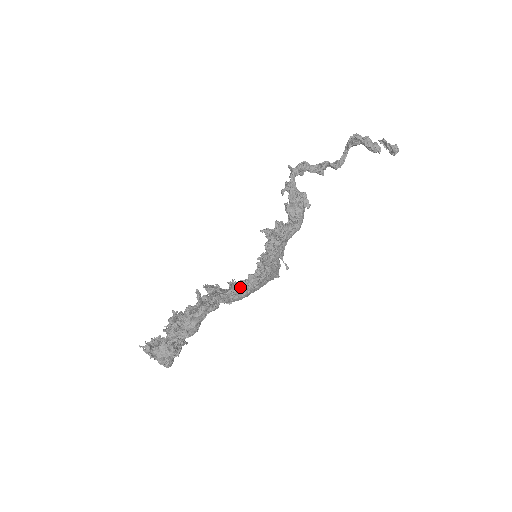
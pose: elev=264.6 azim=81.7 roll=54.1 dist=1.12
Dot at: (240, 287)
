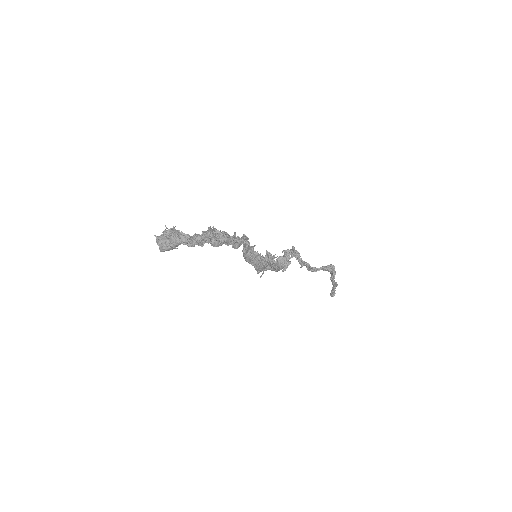
Dot at: (254, 252)
